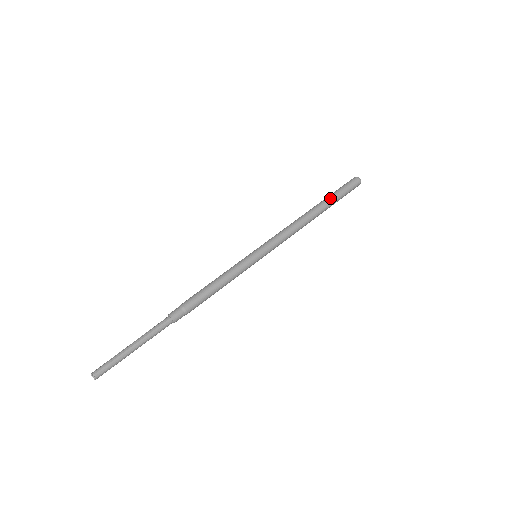
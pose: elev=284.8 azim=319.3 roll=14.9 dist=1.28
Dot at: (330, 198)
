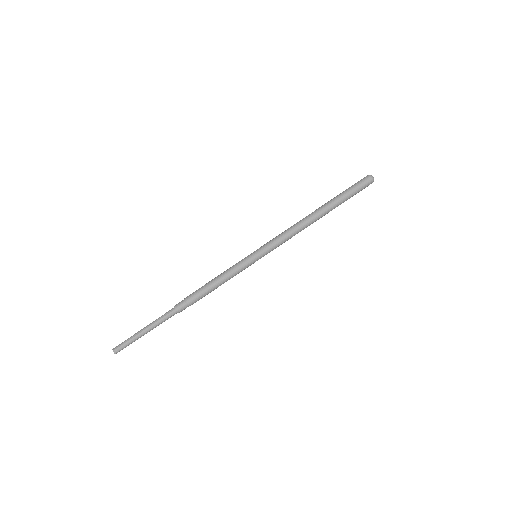
Dot at: (336, 199)
